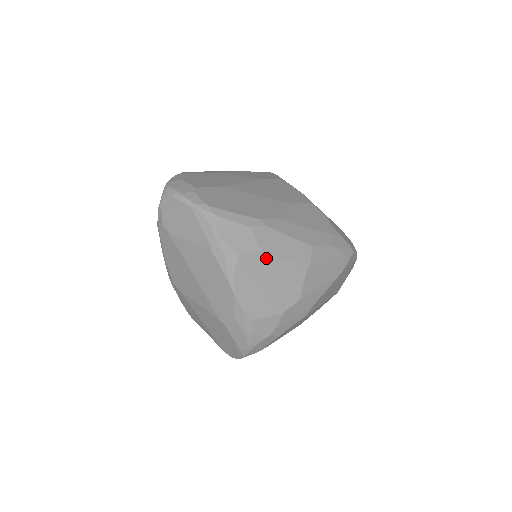
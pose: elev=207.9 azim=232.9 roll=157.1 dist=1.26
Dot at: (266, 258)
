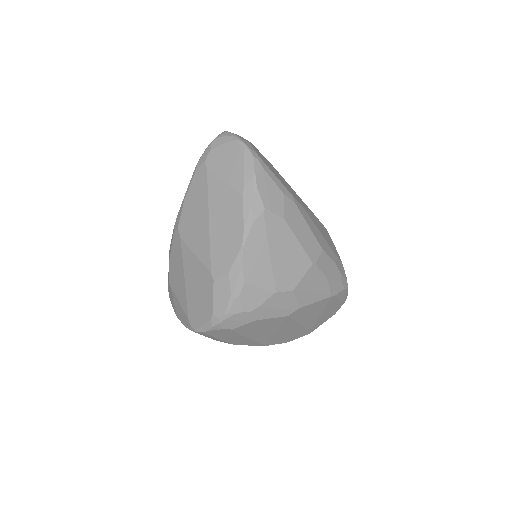
Dot at: (285, 229)
